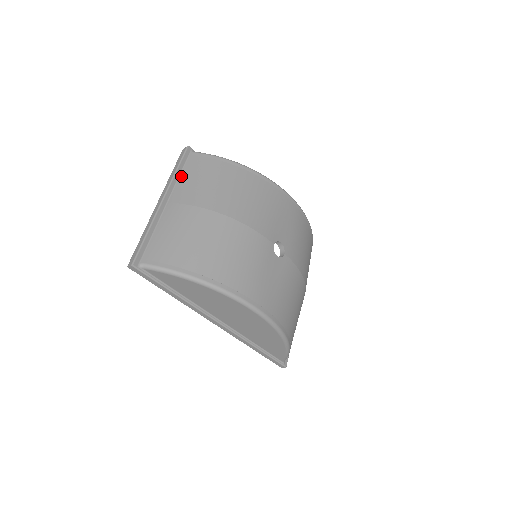
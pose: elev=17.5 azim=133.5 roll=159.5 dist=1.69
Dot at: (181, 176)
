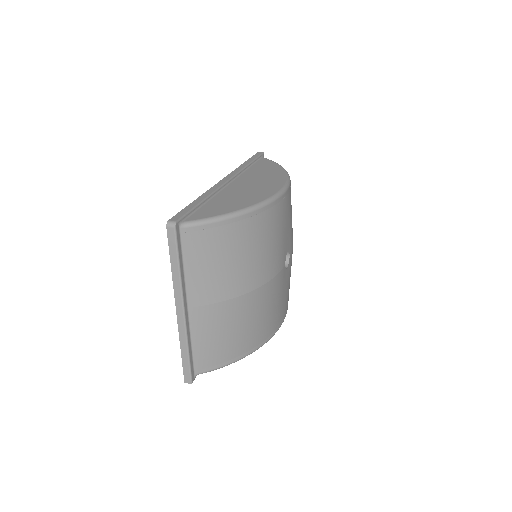
Dot at: (186, 270)
